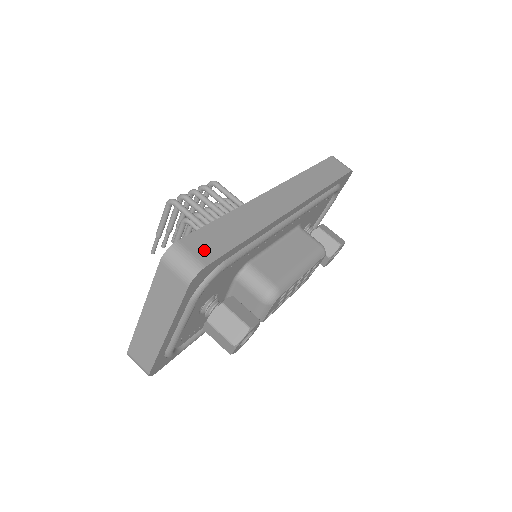
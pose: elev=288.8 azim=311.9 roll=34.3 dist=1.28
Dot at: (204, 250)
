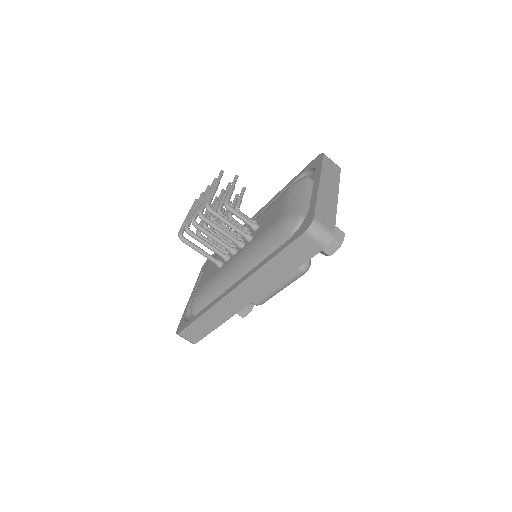
Dot at: (192, 337)
